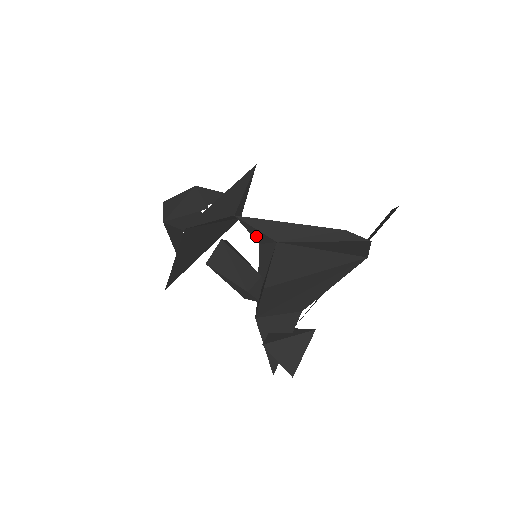
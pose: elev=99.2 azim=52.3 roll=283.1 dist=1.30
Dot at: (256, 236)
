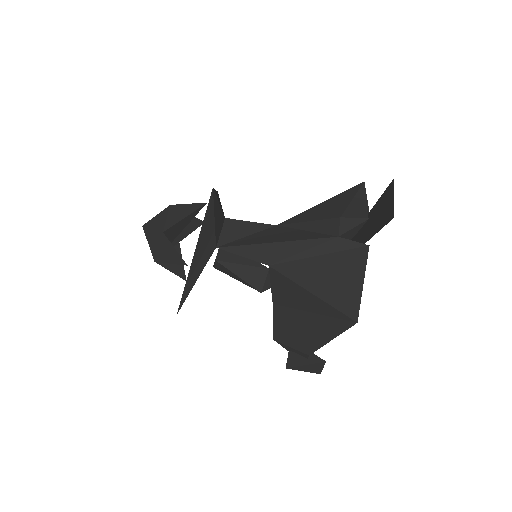
Dot at: occluded
